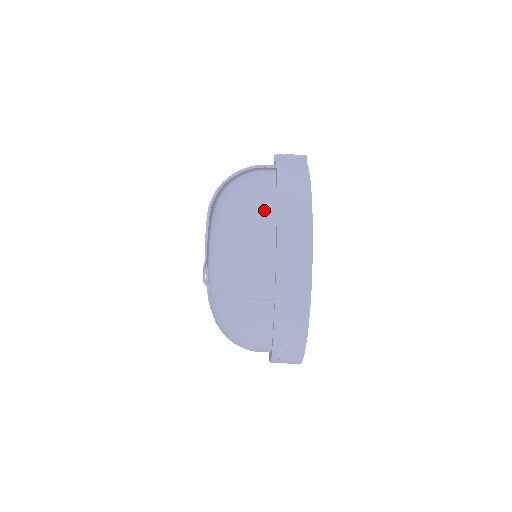
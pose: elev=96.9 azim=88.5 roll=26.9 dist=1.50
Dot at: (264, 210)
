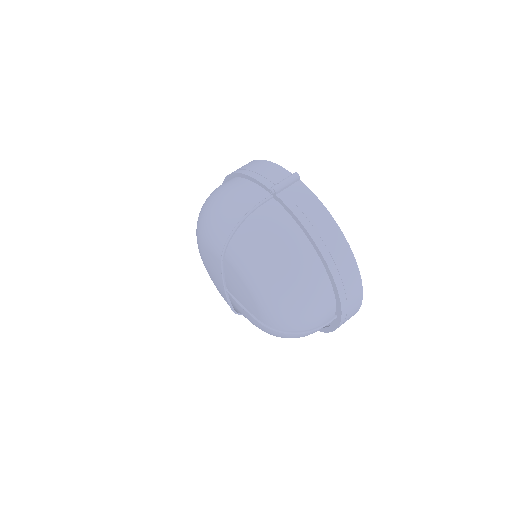
Dot at: (308, 261)
